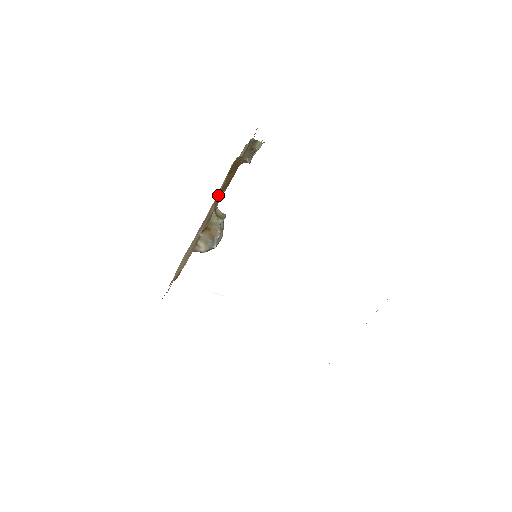
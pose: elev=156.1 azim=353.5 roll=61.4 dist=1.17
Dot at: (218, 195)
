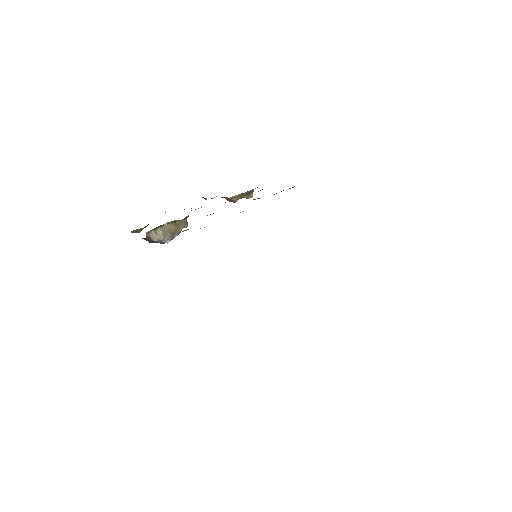
Dot at: occluded
